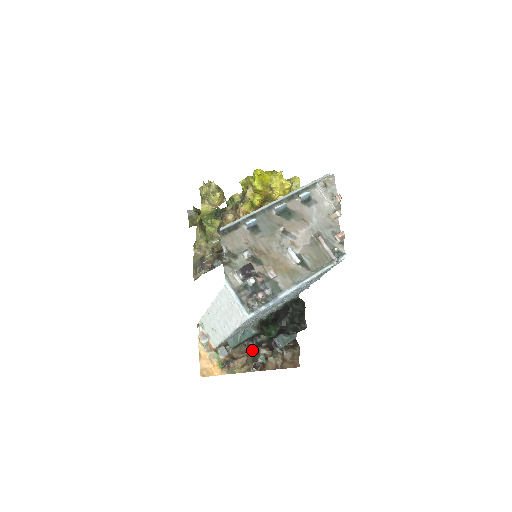
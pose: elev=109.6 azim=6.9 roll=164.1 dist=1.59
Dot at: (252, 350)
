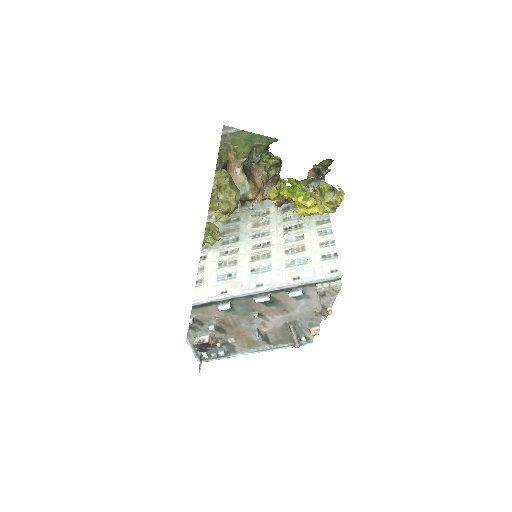
Dot at: occluded
